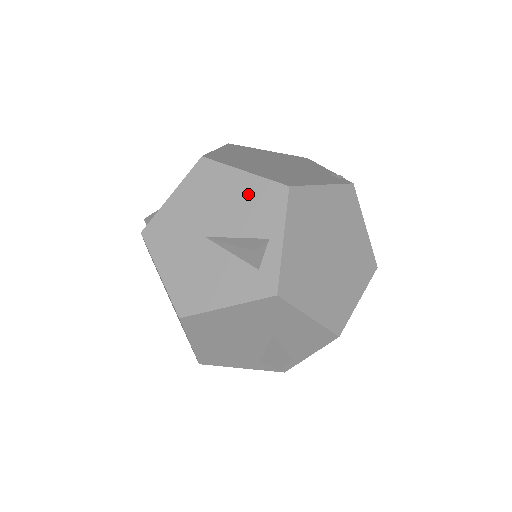
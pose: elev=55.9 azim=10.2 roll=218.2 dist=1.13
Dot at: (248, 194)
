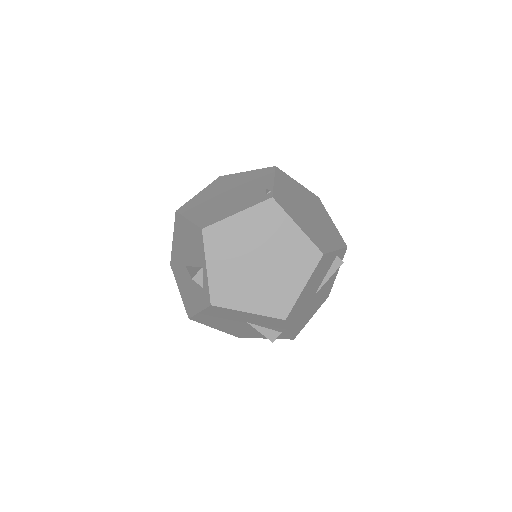
Dot at: (192, 236)
